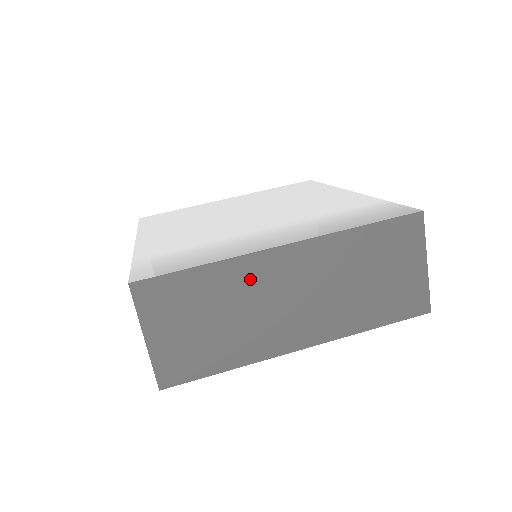
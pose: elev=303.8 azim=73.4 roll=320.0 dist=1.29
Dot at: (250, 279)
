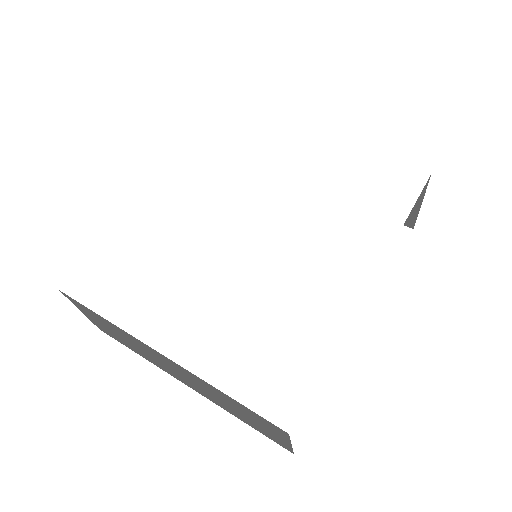
Dot at: (139, 344)
